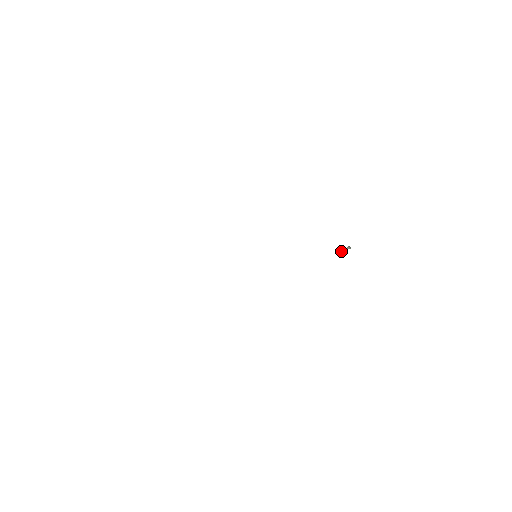
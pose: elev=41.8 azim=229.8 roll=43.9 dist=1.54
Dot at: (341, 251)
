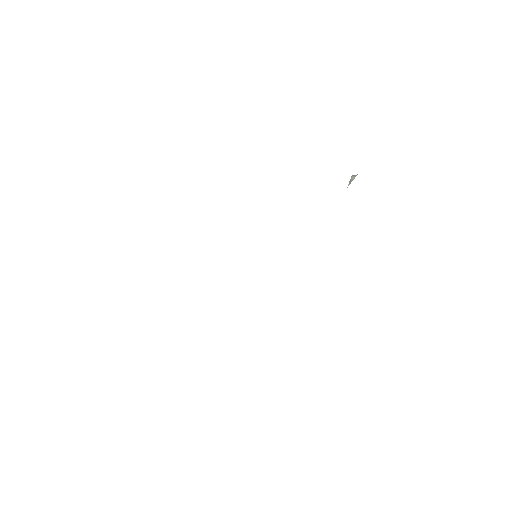
Dot at: occluded
